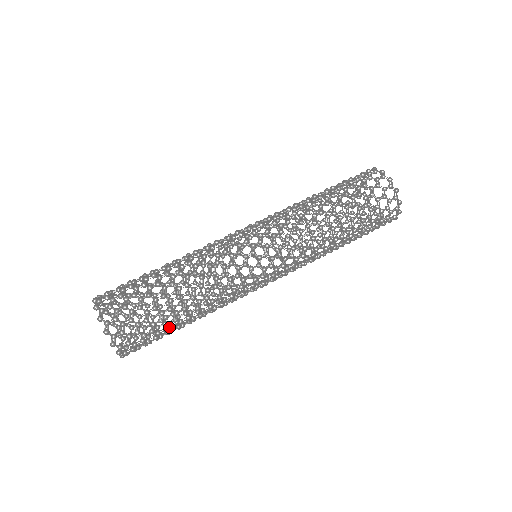
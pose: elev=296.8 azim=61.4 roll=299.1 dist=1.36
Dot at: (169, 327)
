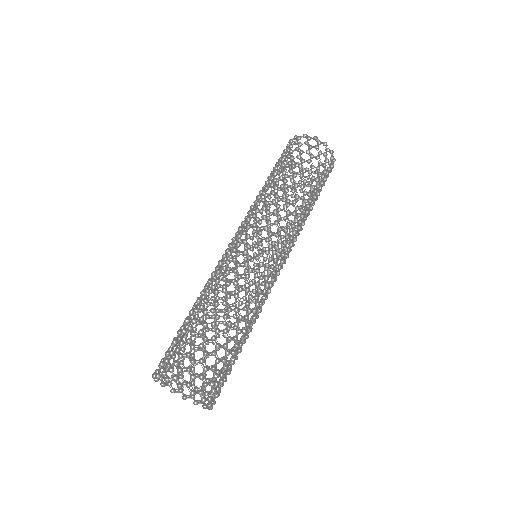
Dot at: occluded
